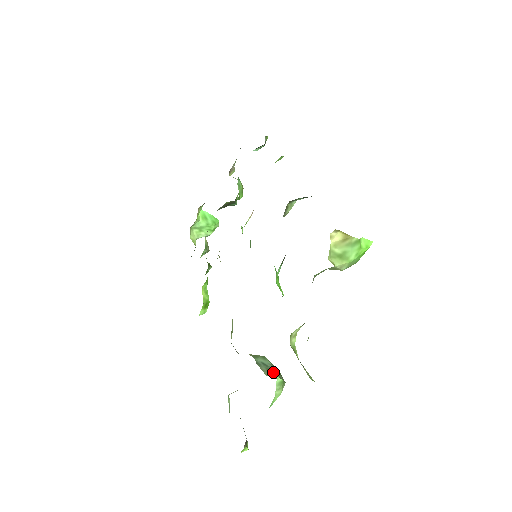
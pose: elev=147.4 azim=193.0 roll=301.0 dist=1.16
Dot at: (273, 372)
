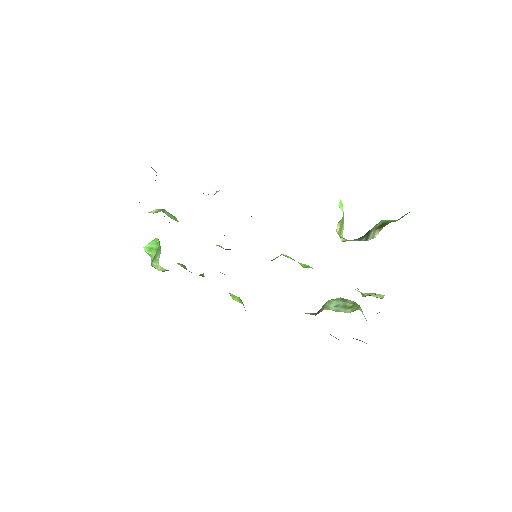
Dot at: (346, 305)
